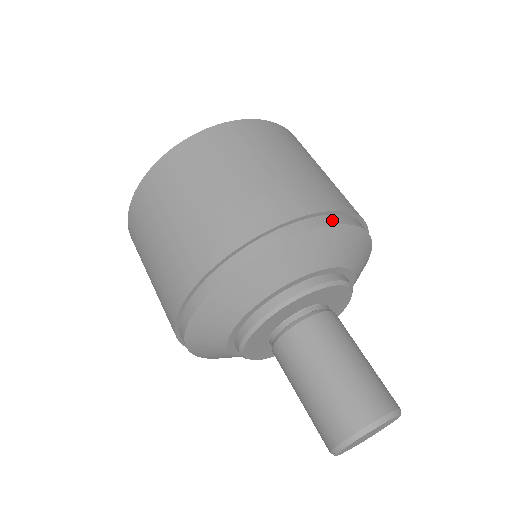
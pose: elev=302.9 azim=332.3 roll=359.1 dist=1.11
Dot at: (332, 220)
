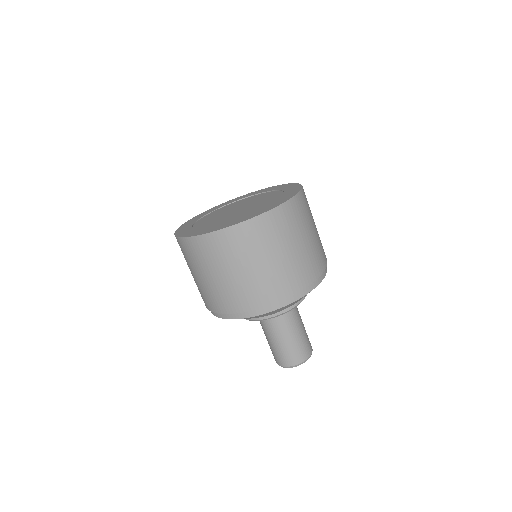
Dot at: (326, 268)
